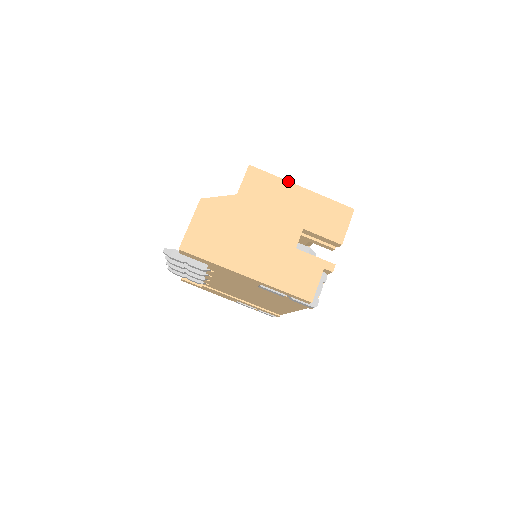
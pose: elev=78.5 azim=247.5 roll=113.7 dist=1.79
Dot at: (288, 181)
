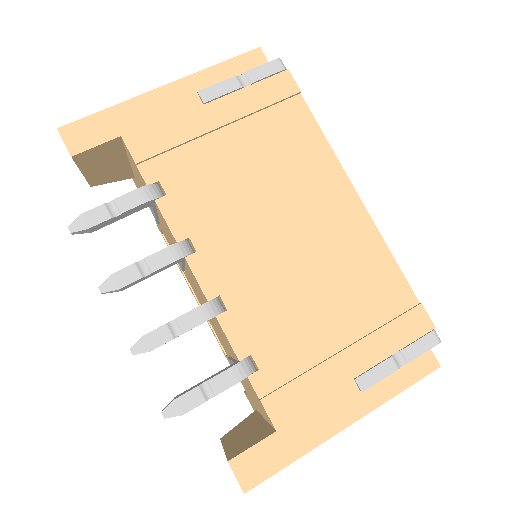
Dot at: occluded
